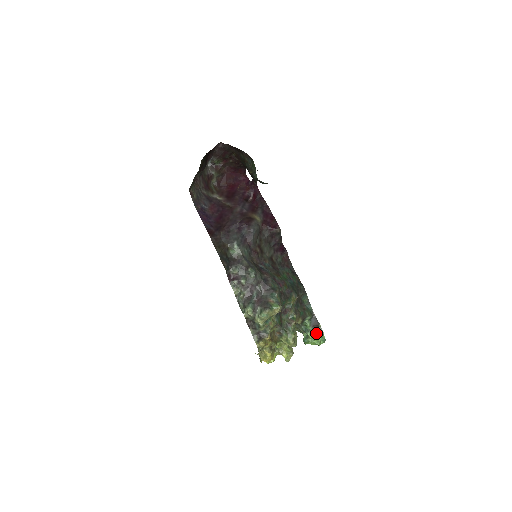
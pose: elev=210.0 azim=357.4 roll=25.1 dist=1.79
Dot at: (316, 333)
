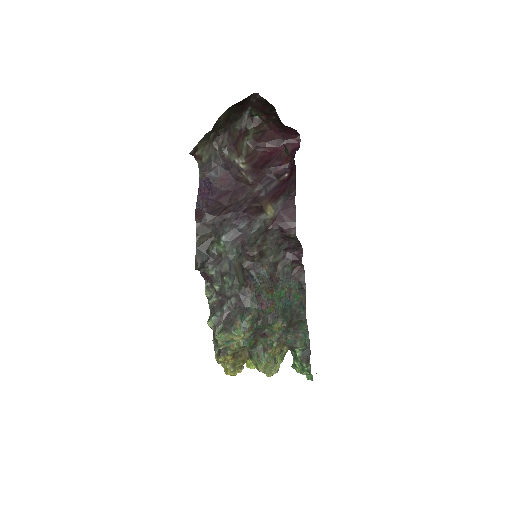
Dot at: (304, 368)
